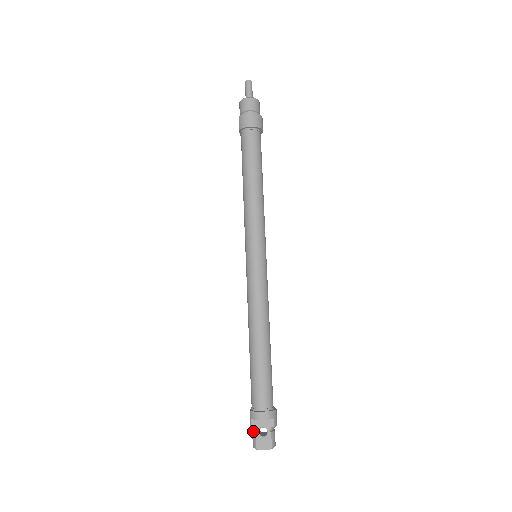
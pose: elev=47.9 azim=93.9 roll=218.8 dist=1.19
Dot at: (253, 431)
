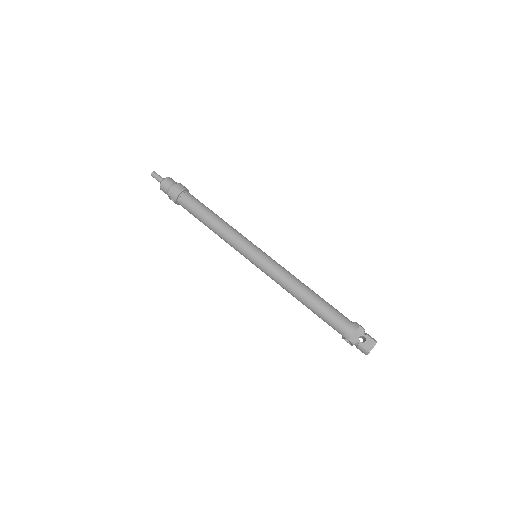
Dot at: (357, 345)
